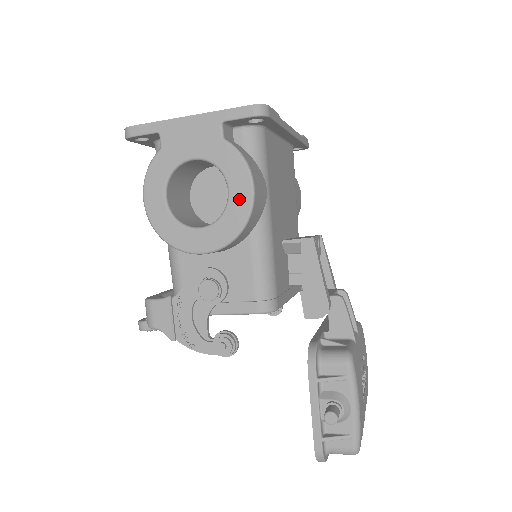
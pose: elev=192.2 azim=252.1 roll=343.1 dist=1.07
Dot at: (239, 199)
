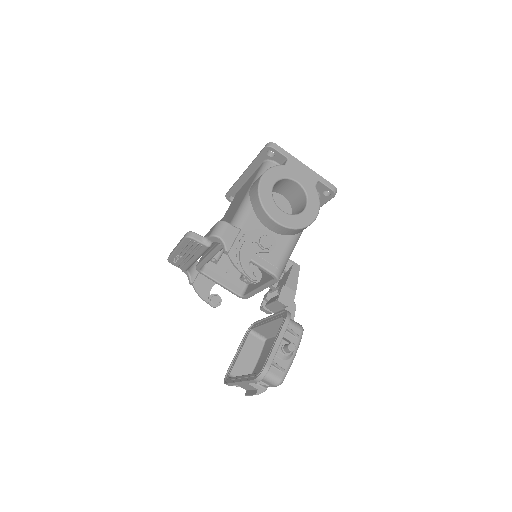
Dot at: (309, 215)
